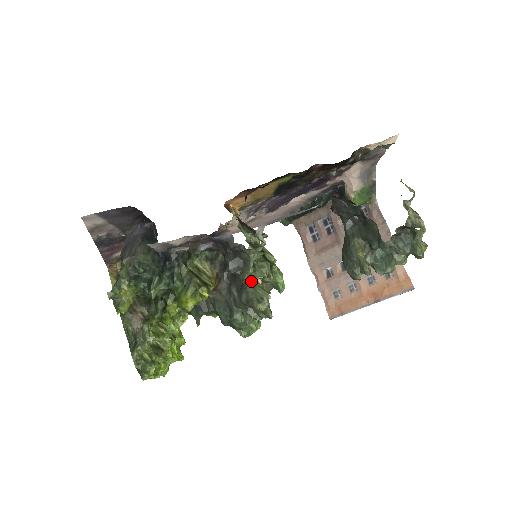
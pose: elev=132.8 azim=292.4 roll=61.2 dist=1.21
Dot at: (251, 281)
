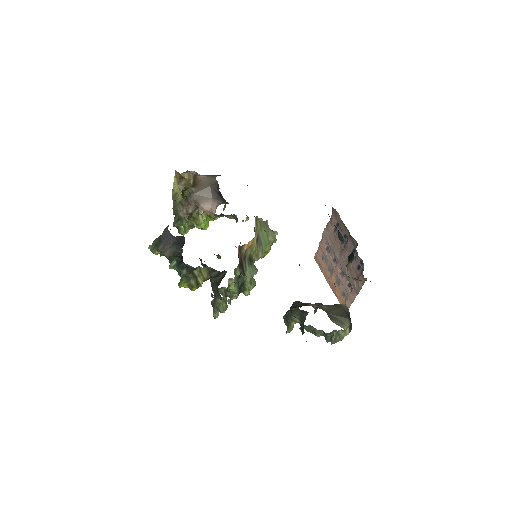
Dot at: (219, 303)
